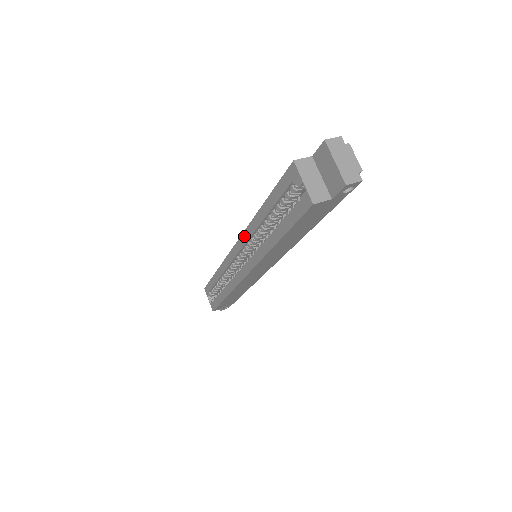
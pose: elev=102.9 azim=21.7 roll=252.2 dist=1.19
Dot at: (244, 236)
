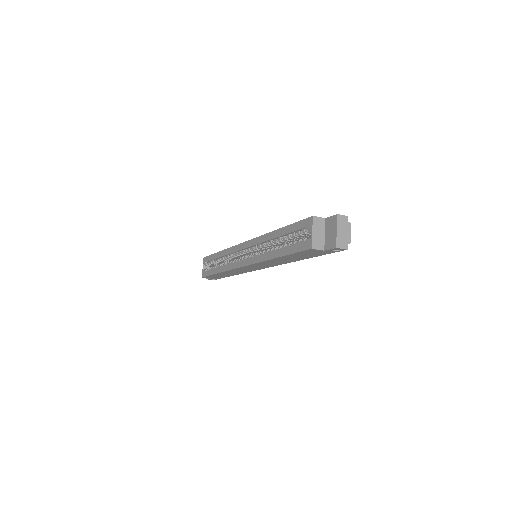
Dot at: (256, 240)
